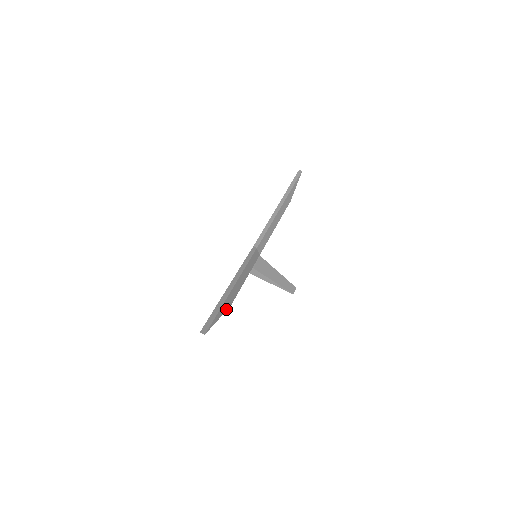
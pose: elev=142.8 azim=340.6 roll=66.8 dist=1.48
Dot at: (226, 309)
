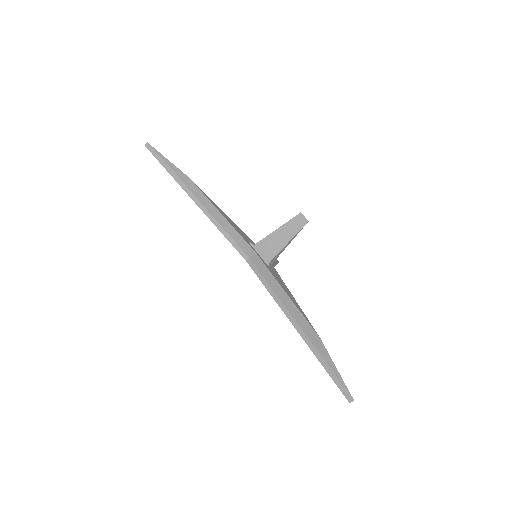
Dot at: (324, 349)
